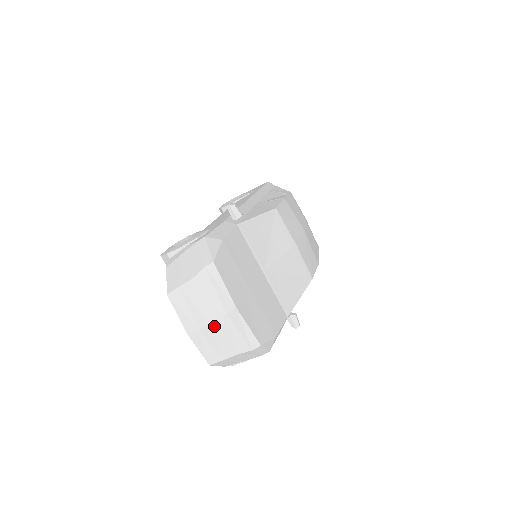
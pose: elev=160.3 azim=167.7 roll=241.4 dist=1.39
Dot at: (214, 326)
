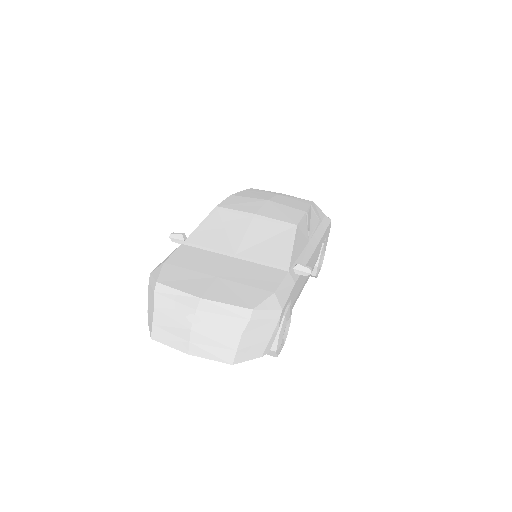
Dot at: (196, 328)
